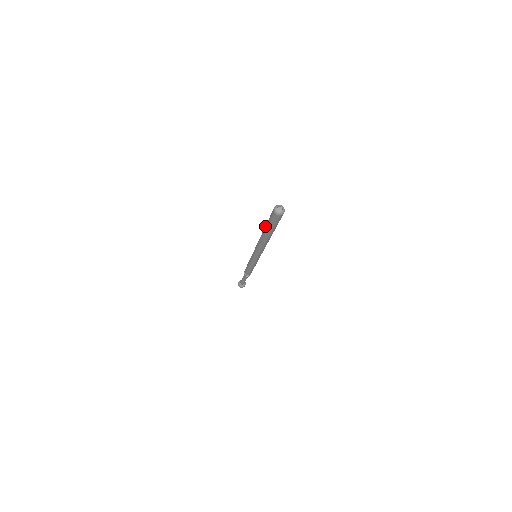
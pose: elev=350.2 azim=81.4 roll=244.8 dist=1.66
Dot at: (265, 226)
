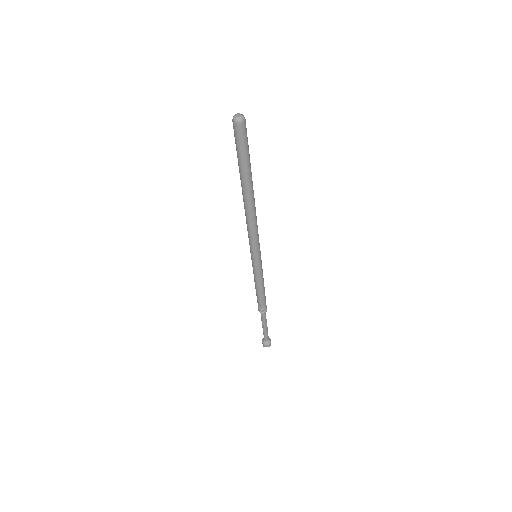
Dot at: (239, 169)
